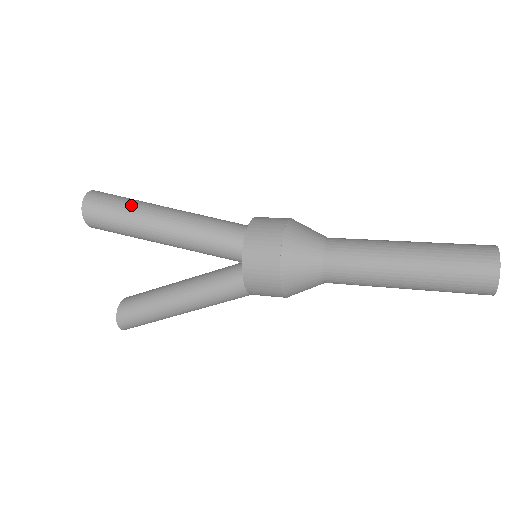
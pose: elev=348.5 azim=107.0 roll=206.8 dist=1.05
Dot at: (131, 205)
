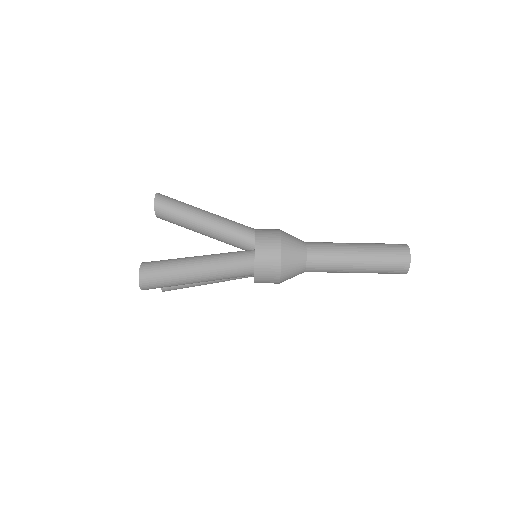
Dot at: (173, 276)
